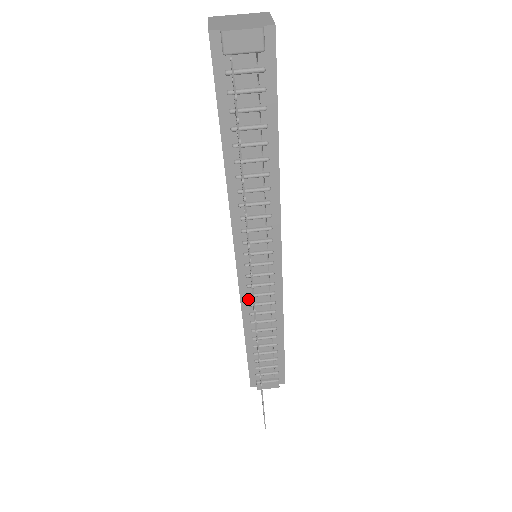
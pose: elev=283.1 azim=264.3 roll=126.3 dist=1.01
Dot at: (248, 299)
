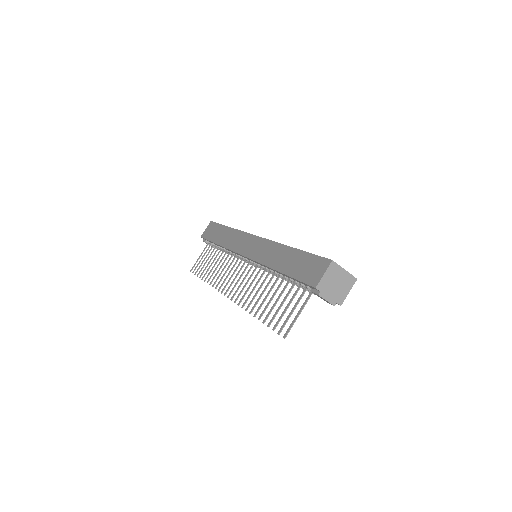
Dot at: (235, 253)
